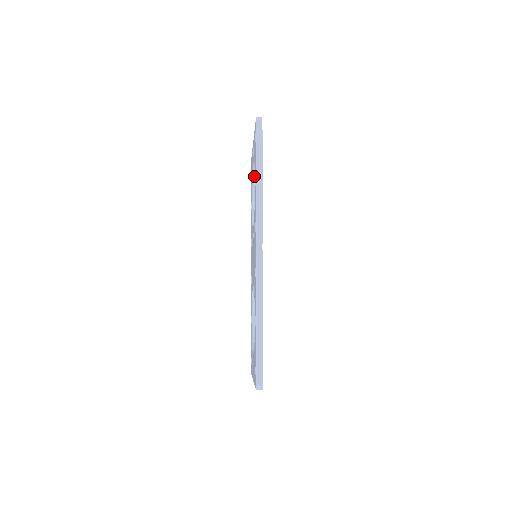
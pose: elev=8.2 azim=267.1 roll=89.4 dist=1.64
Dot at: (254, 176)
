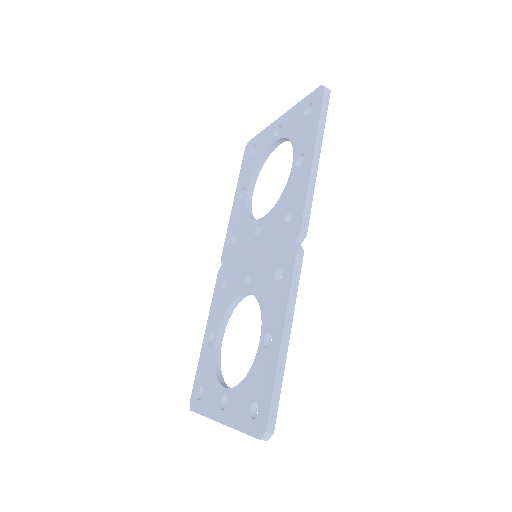
Dot at: (262, 160)
